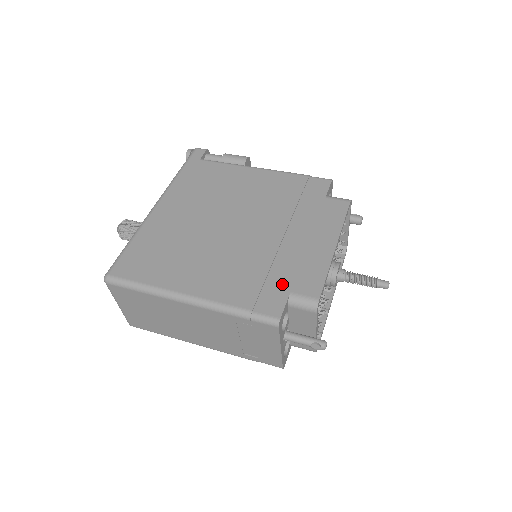
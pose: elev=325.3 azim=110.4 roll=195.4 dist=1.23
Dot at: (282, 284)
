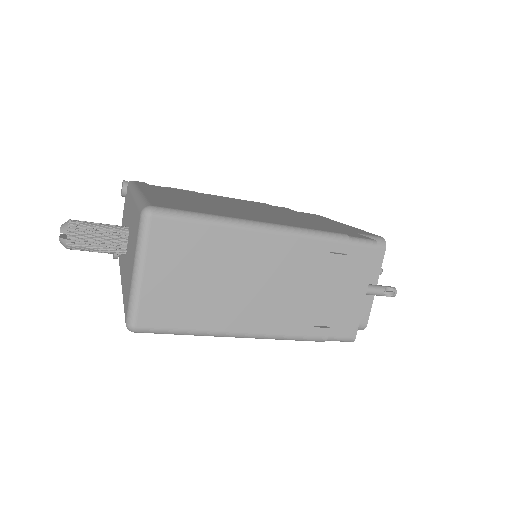
Dot at: (342, 230)
